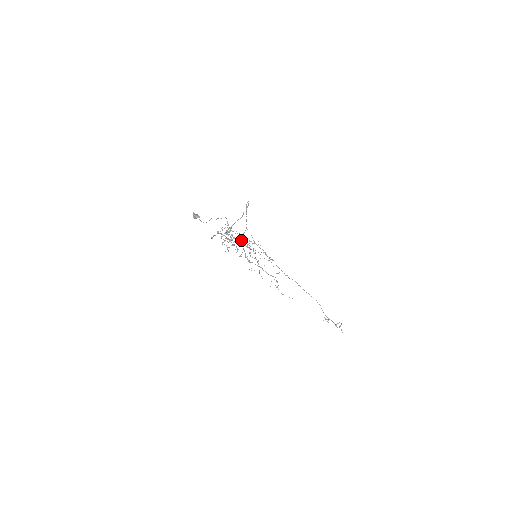
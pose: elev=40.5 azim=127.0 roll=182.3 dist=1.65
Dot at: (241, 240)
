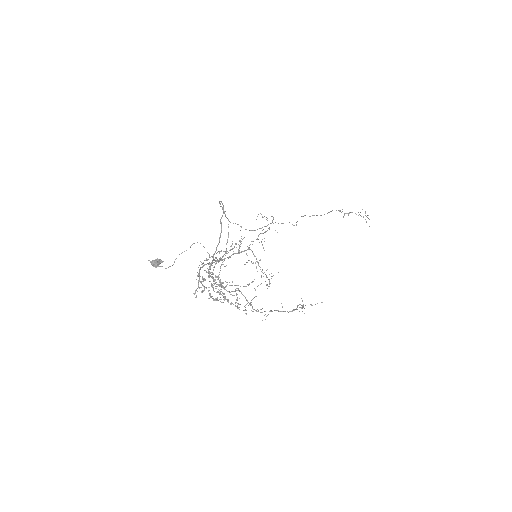
Dot at: occluded
